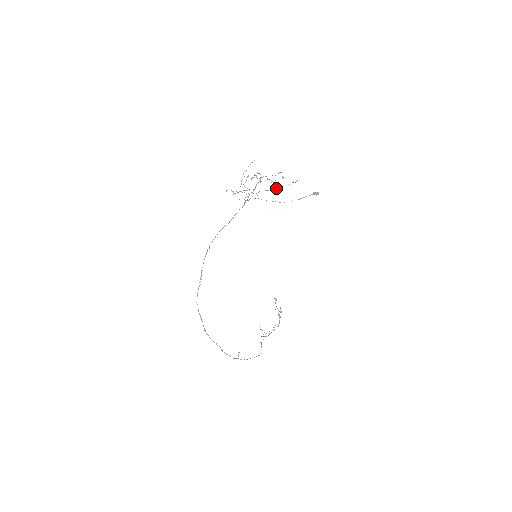
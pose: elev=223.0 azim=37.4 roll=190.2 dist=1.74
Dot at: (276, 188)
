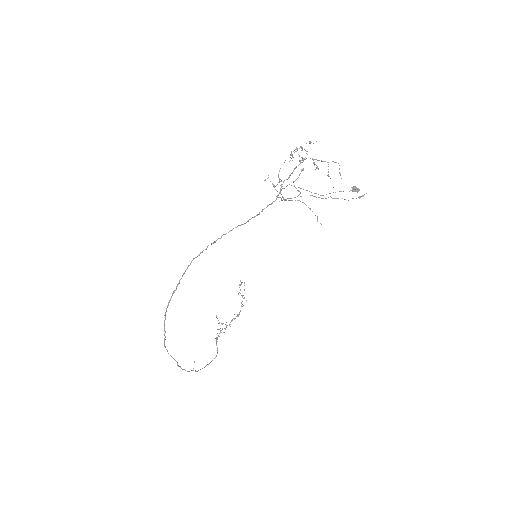
Dot at: occluded
